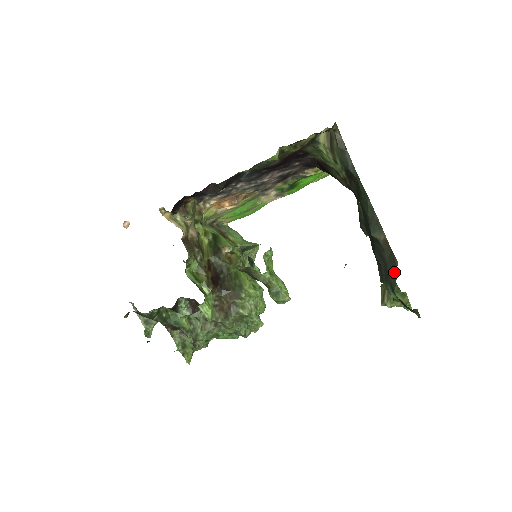
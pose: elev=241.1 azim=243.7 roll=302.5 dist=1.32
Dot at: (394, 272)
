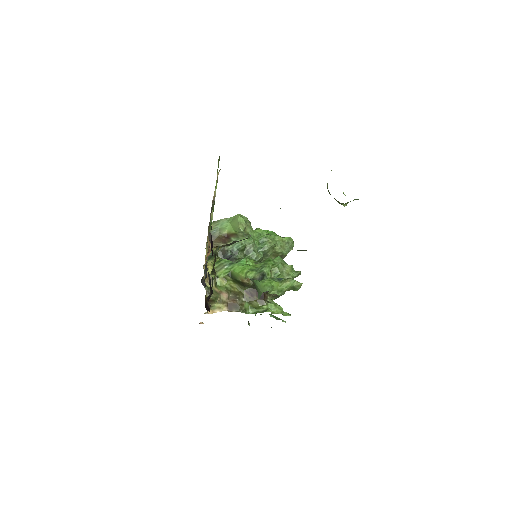
Dot at: occluded
